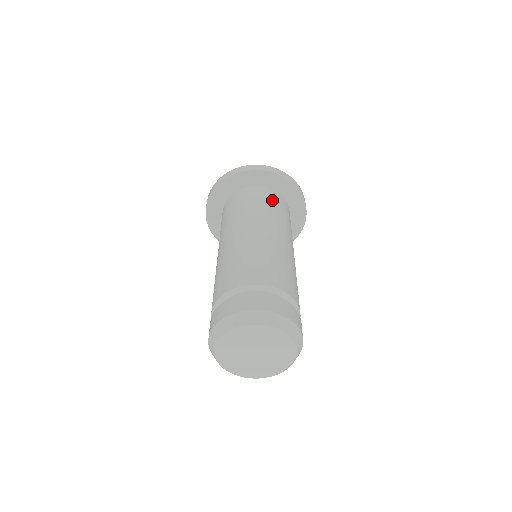
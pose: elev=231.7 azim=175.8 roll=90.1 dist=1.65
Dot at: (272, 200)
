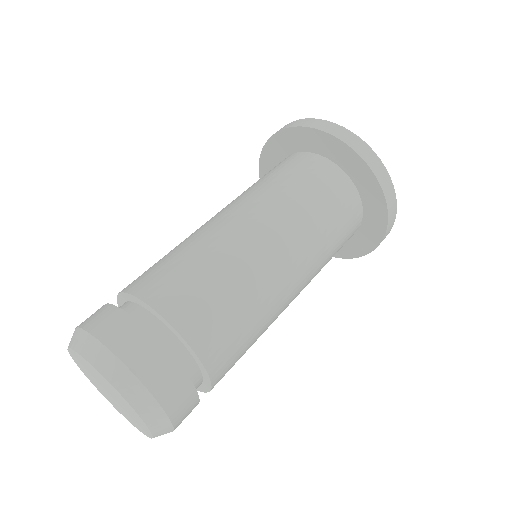
Dot at: (290, 168)
